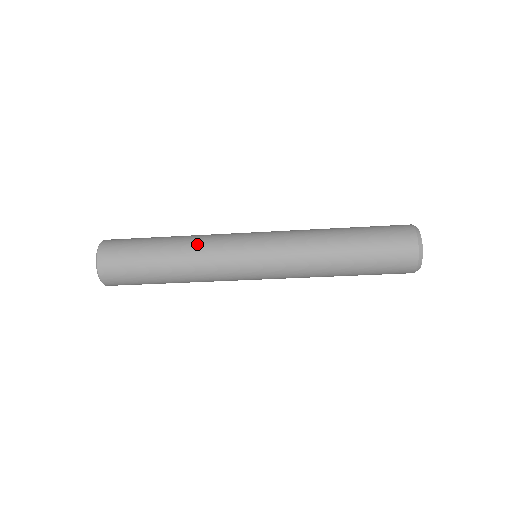
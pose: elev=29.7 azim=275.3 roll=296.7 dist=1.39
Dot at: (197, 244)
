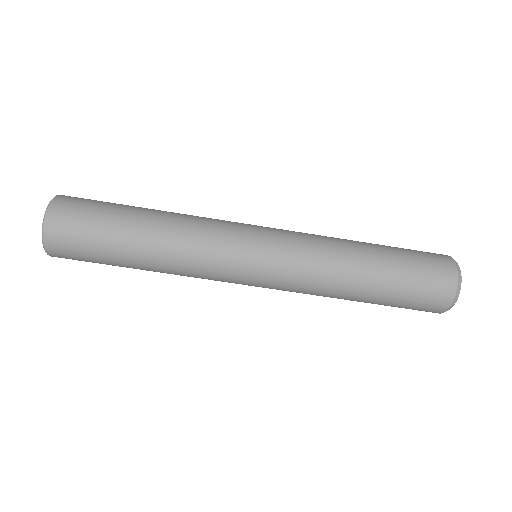
Dot at: (190, 215)
